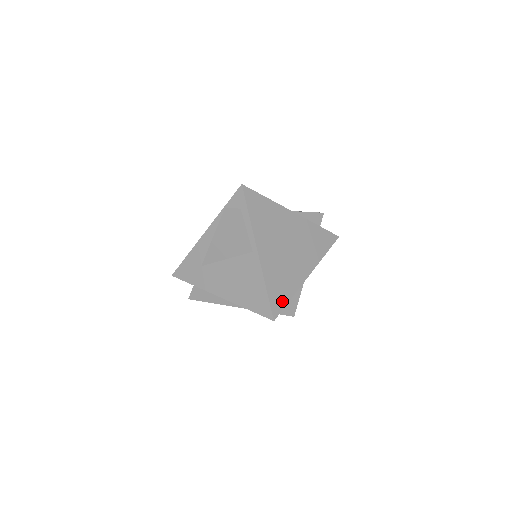
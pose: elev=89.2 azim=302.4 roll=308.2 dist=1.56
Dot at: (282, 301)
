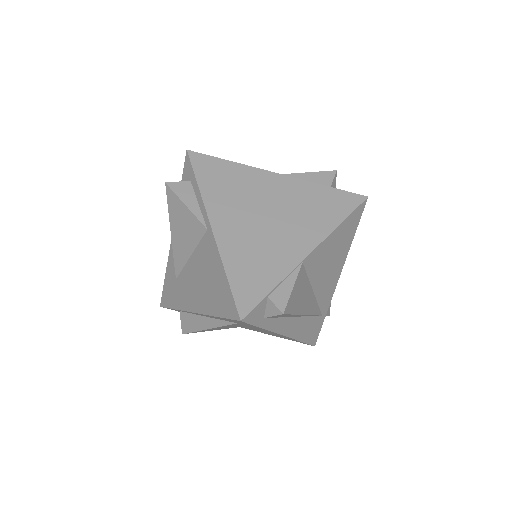
Dot at: (257, 291)
